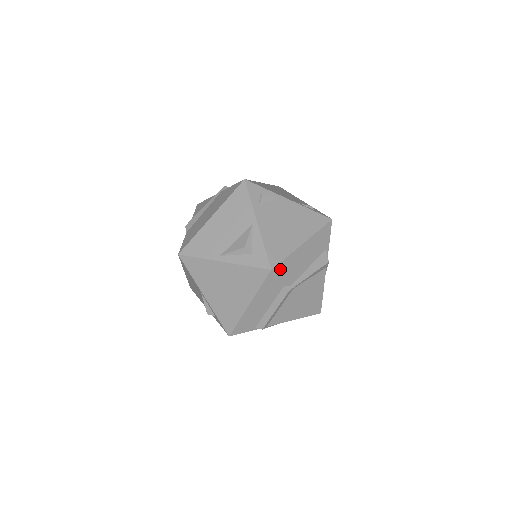
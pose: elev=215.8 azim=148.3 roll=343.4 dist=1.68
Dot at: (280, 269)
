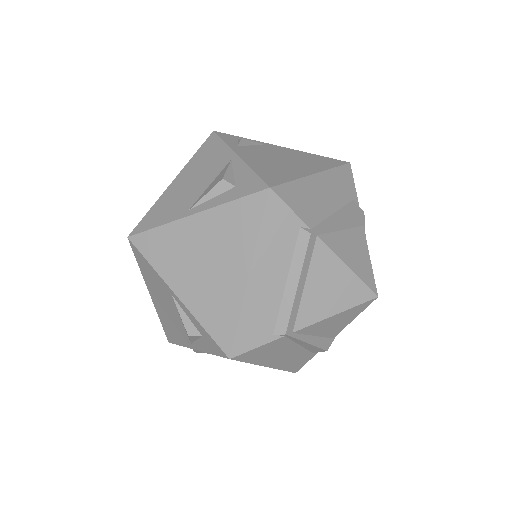
Dot at: (285, 194)
